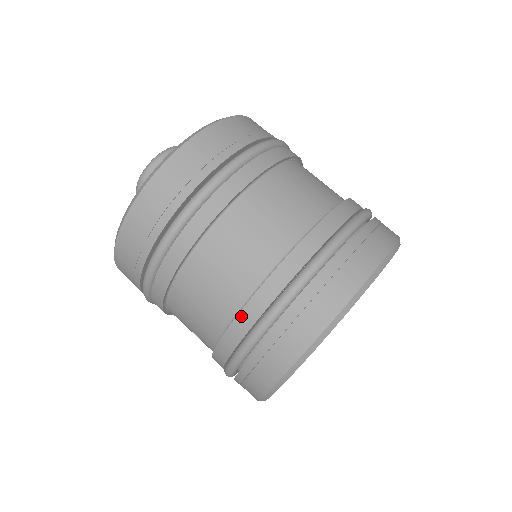
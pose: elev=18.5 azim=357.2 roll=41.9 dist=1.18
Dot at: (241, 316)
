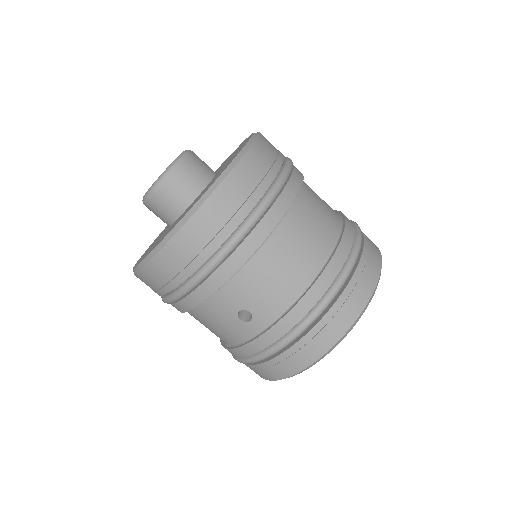
Dot at: (325, 273)
